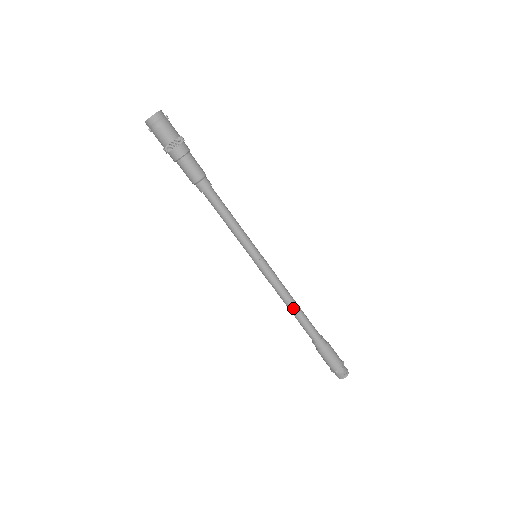
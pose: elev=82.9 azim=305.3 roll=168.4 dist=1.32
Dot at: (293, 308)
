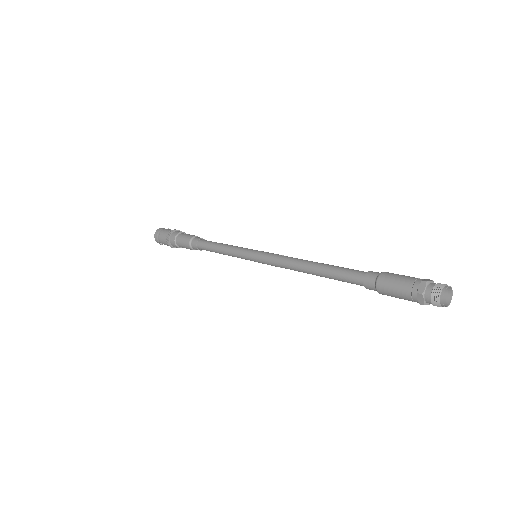
Dot at: (311, 267)
